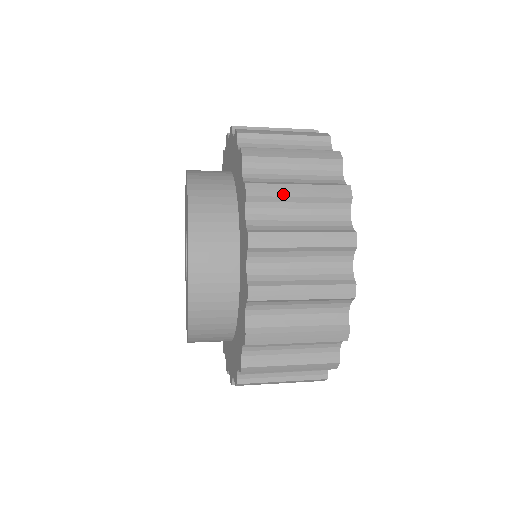
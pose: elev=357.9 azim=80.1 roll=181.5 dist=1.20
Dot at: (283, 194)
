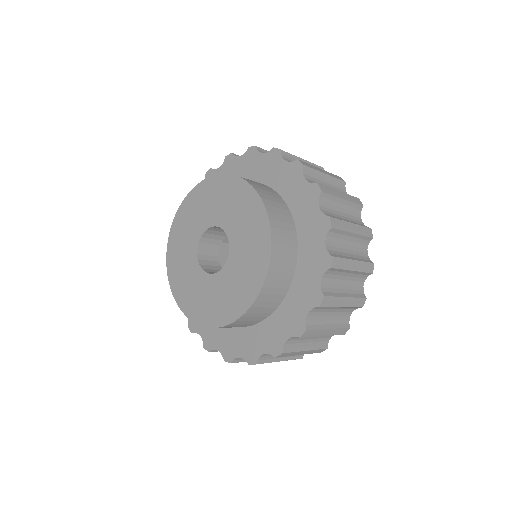
Dot at: (337, 305)
